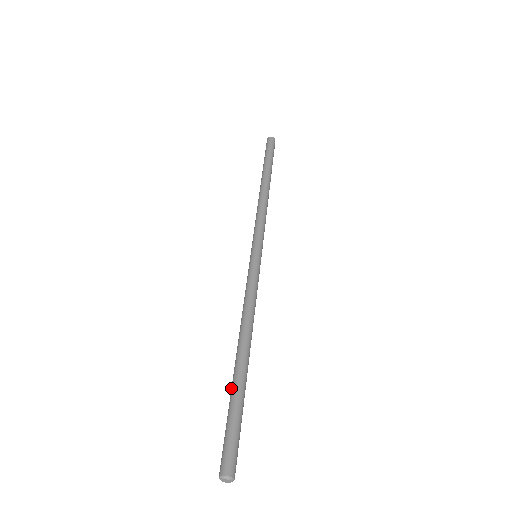
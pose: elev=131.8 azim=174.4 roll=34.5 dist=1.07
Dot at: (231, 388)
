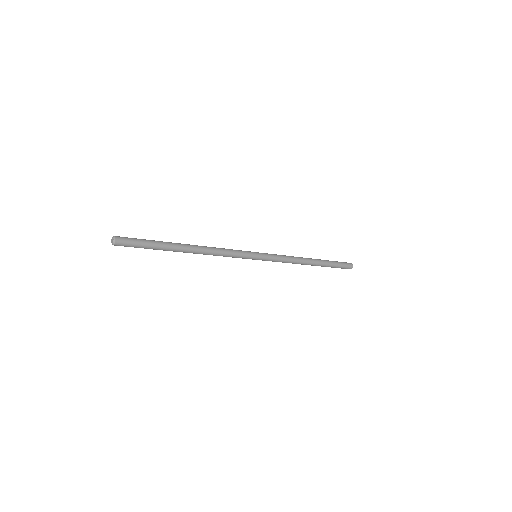
Dot at: occluded
